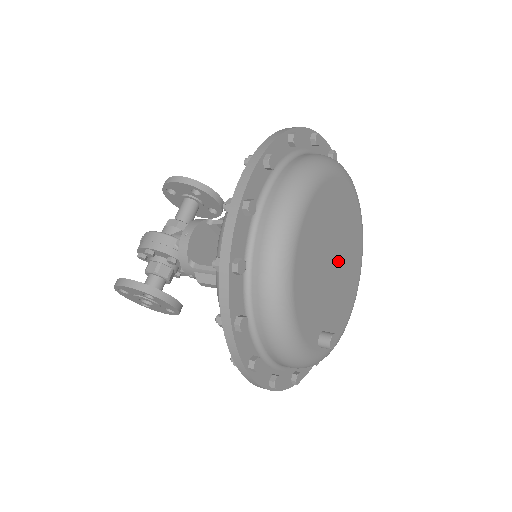
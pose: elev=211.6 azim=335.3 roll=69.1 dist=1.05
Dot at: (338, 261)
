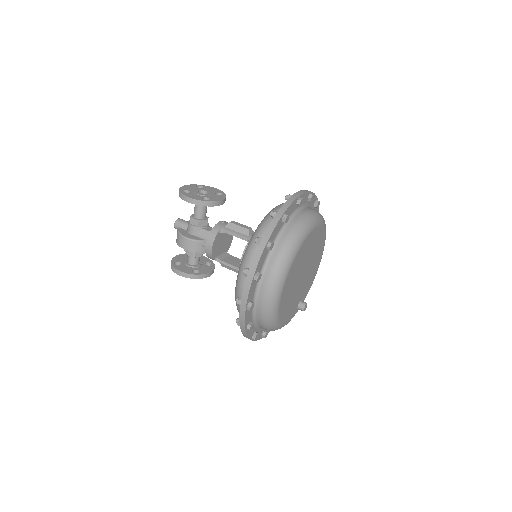
Dot at: (307, 268)
